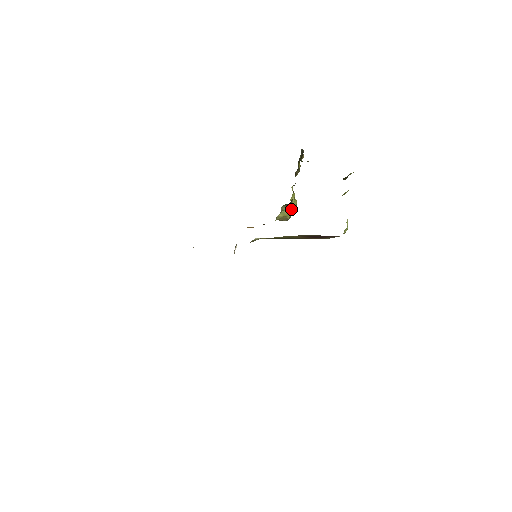
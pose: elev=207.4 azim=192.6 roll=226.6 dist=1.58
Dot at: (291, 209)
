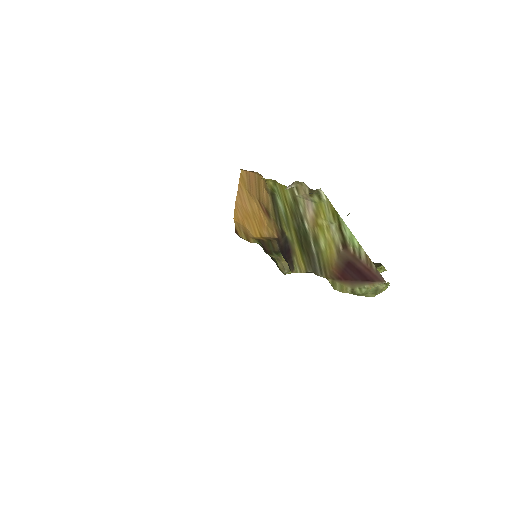
Dot at: occluded
